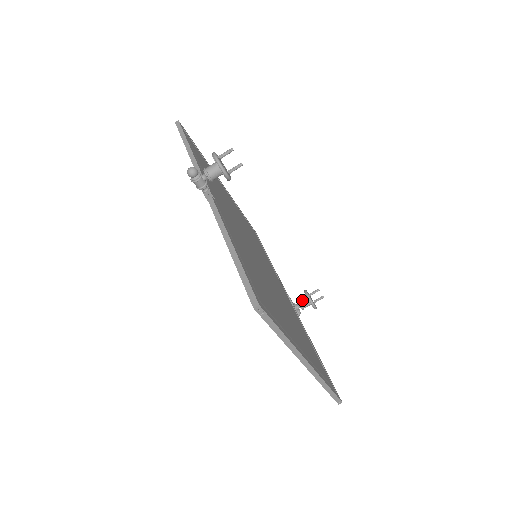
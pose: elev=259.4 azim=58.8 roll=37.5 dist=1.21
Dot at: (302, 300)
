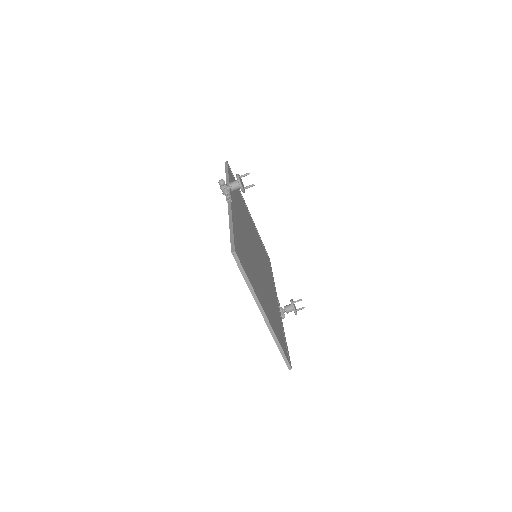
Dot at: (287, 305)
